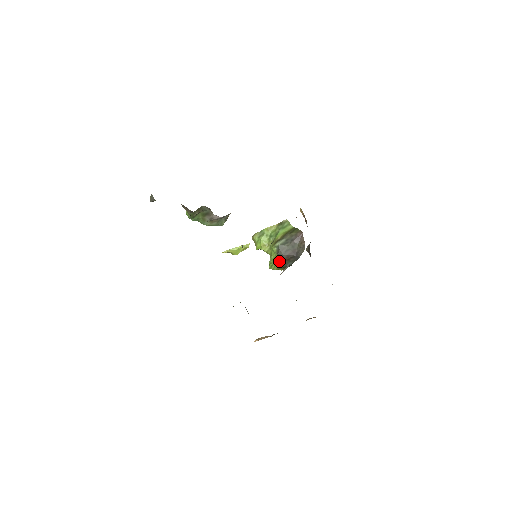
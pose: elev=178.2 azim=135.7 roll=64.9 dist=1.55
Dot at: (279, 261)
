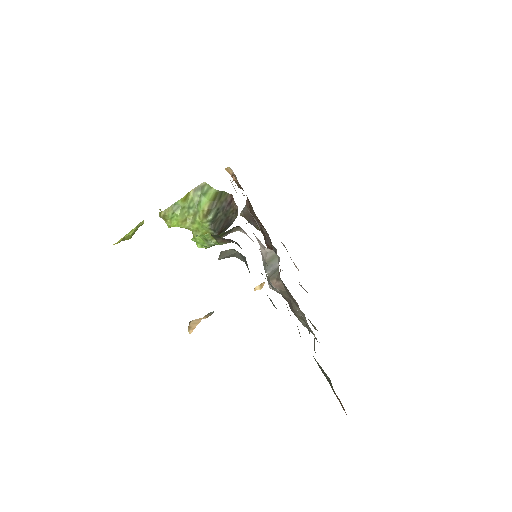
Dot at: occluded
